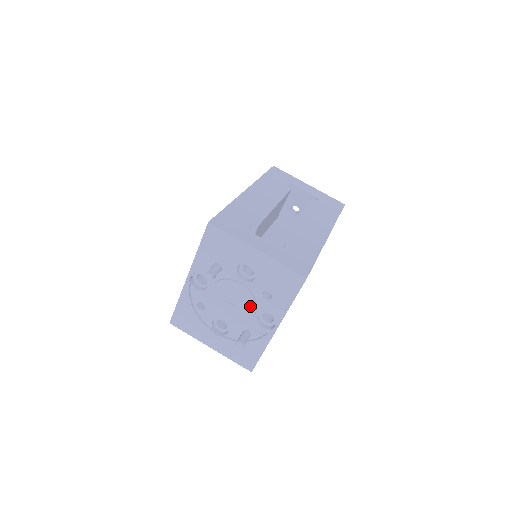
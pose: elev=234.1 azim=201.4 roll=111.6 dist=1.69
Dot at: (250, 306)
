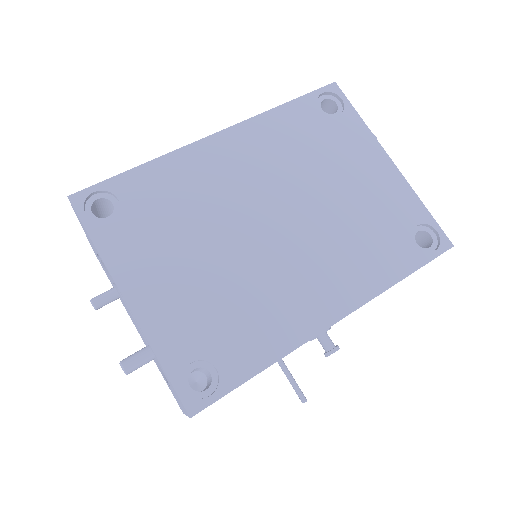
Dot at: (124, 302)
